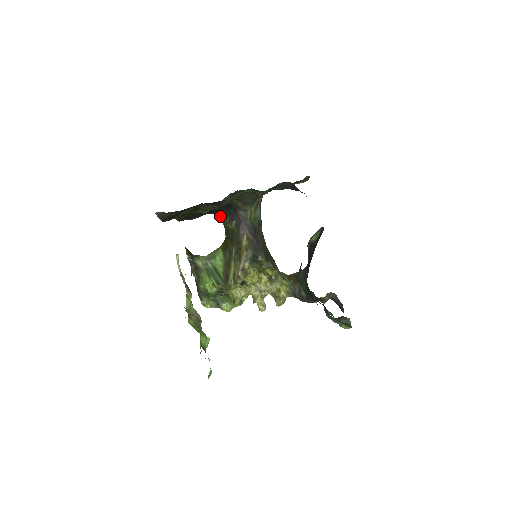
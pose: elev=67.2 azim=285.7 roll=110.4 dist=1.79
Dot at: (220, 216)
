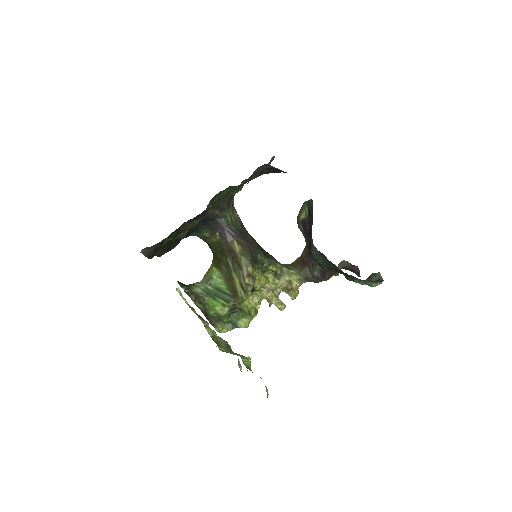
Dot at: (199, 234)
